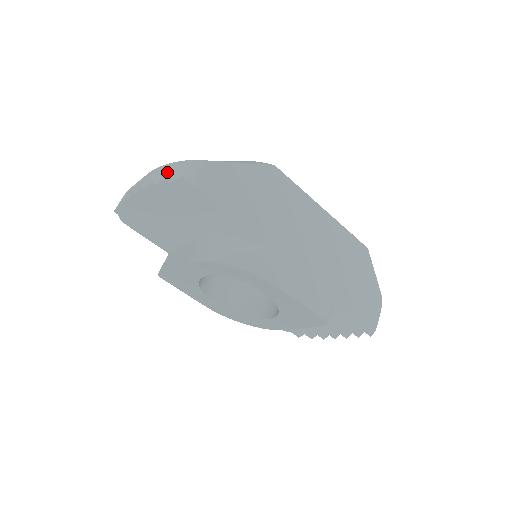
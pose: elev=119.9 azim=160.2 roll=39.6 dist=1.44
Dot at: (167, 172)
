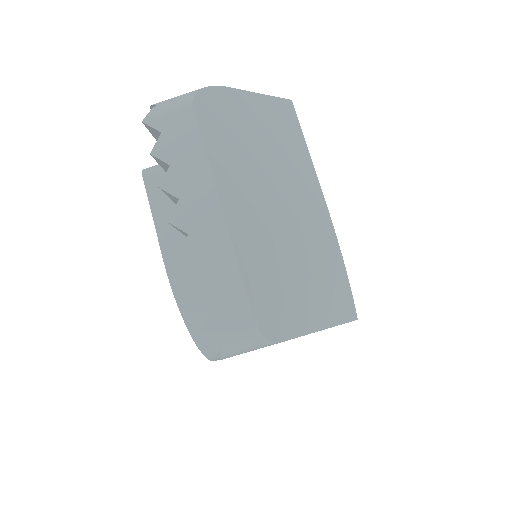
Dot at: (223, 301)
